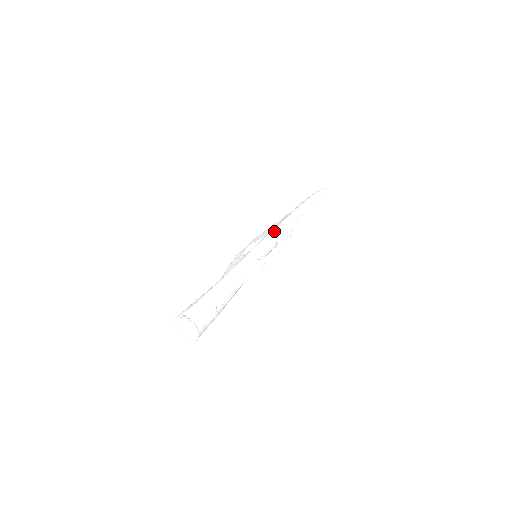
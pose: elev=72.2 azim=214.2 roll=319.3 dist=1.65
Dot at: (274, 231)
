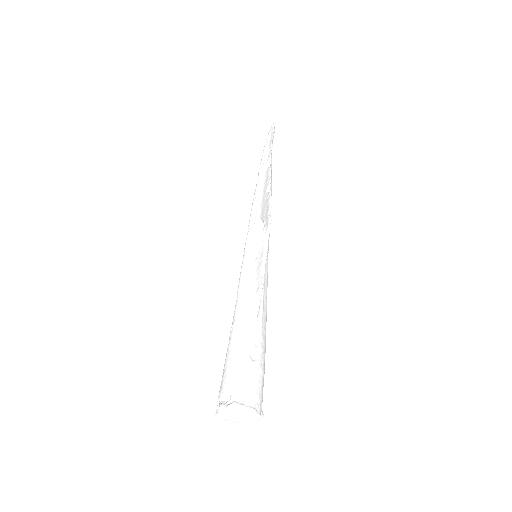
Dot at: (252, 213)
